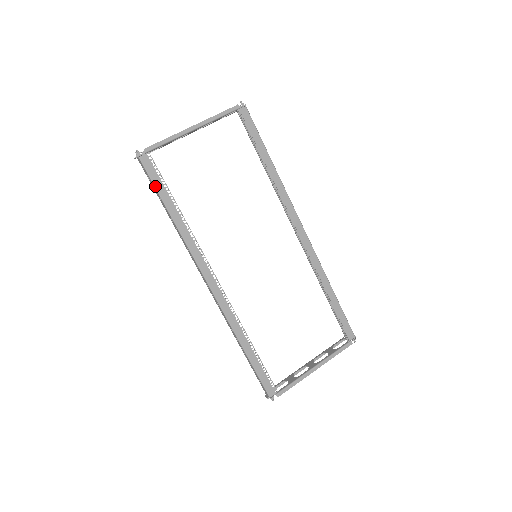
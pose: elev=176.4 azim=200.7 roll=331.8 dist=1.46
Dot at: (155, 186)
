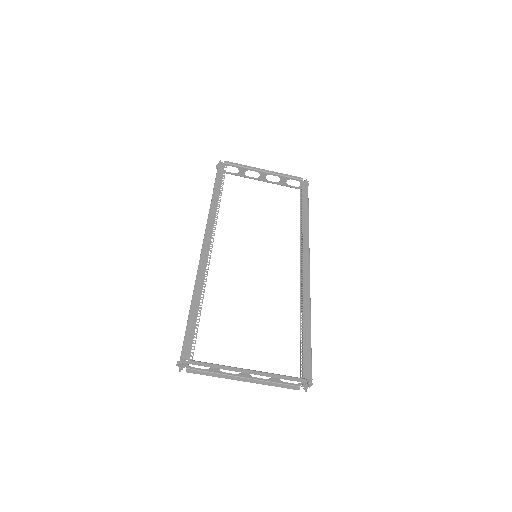
Dot at: (216, 177)
